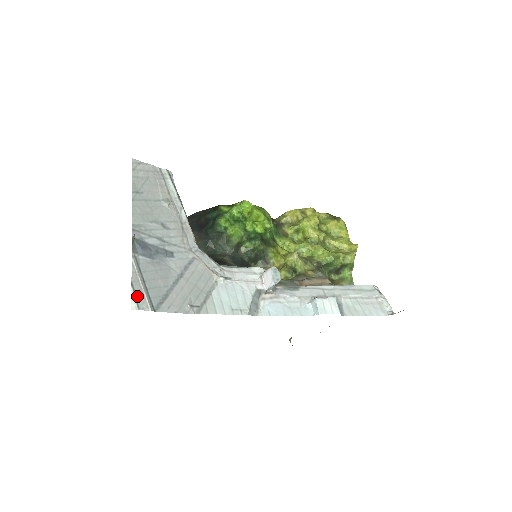
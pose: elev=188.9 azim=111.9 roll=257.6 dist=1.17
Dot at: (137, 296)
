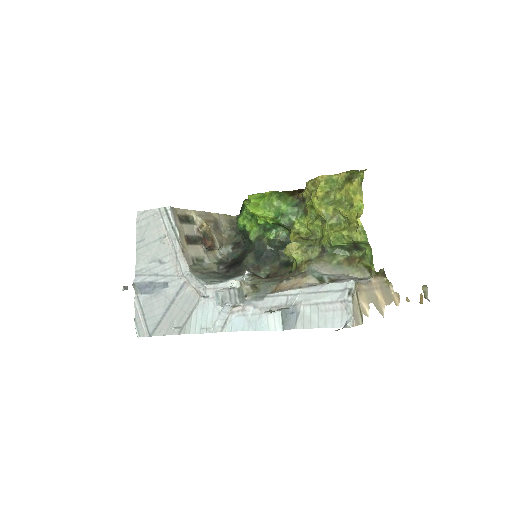
Dot at: (138, 327)
